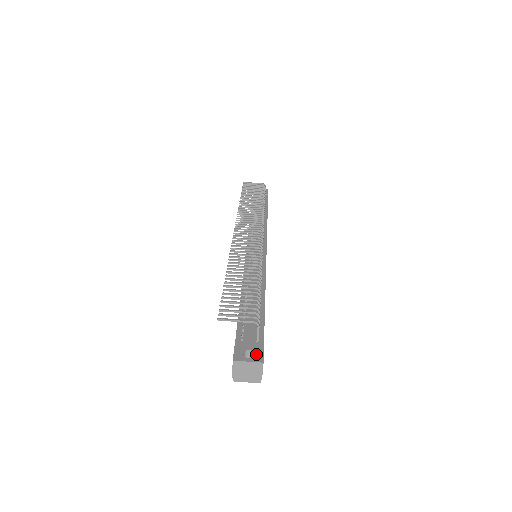
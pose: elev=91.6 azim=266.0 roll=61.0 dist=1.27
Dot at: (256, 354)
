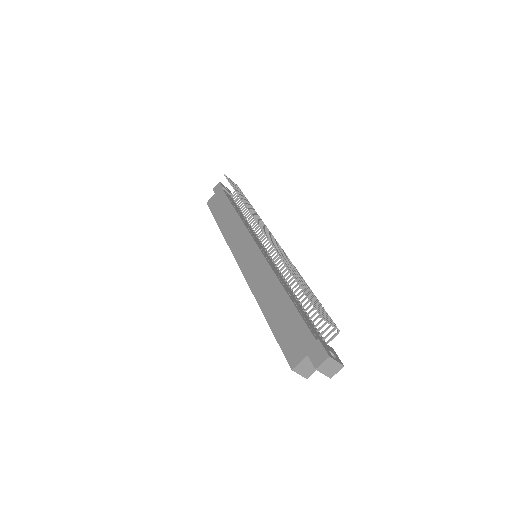
Dot at: (336, 357)
